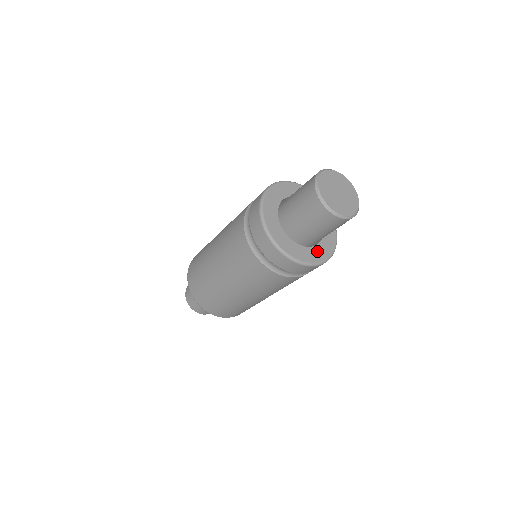
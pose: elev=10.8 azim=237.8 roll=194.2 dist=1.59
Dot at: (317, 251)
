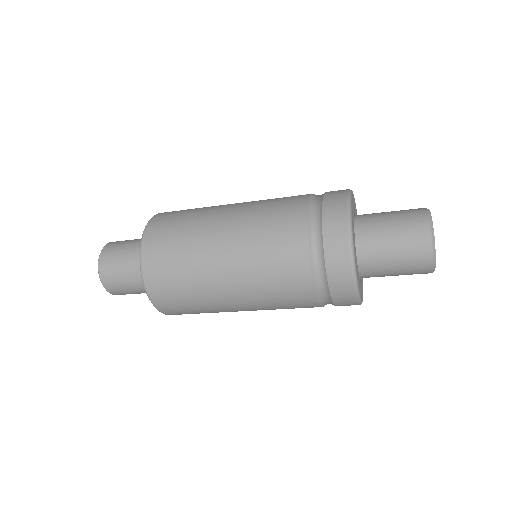
Dot at: (361, 288)
